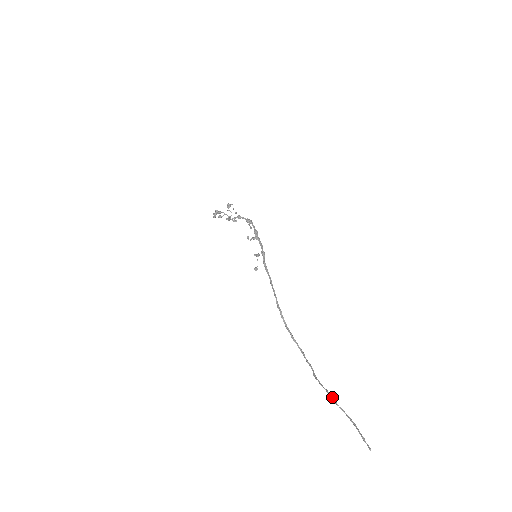
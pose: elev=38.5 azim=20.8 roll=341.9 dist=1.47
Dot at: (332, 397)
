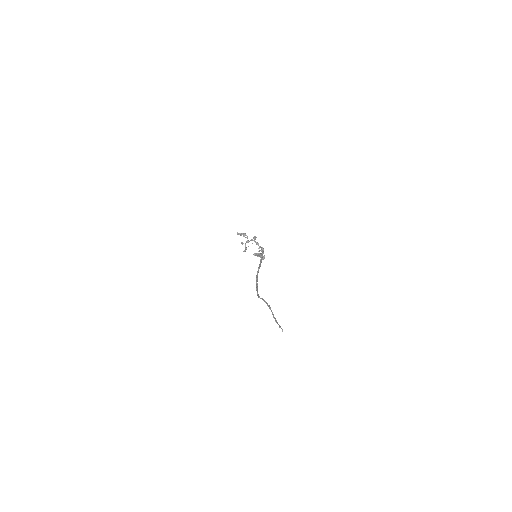
Dot at: occluded
